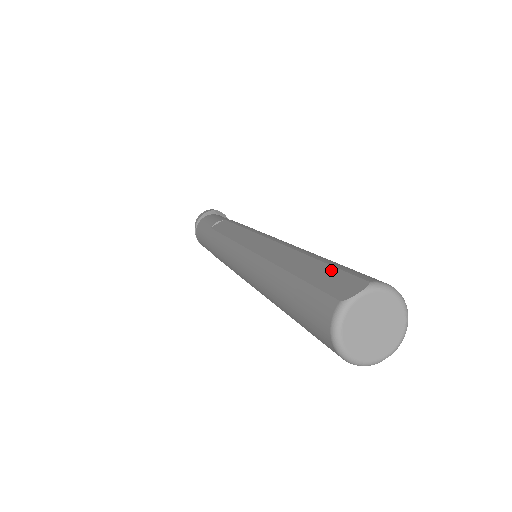
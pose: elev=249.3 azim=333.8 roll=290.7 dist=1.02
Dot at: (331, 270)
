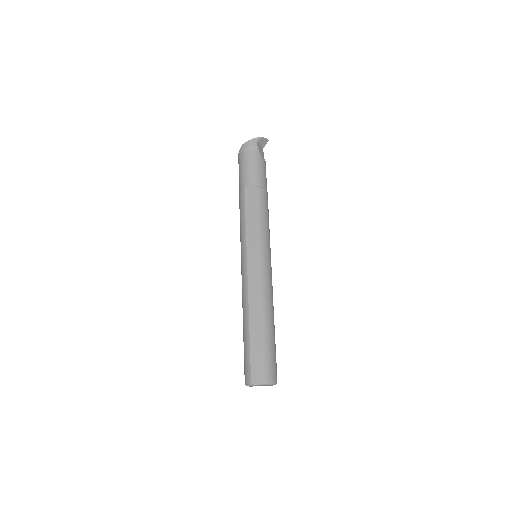
Dot at: (261, 356)
